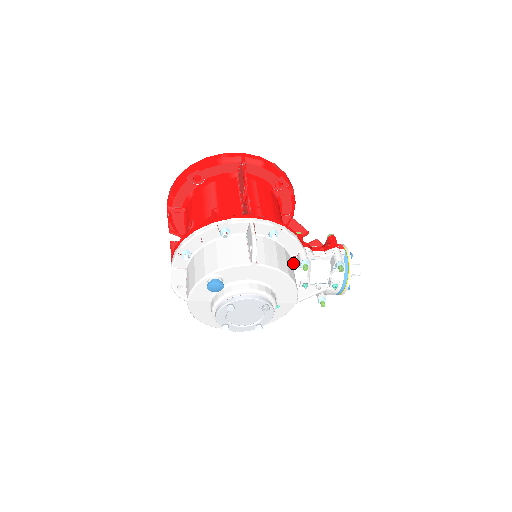
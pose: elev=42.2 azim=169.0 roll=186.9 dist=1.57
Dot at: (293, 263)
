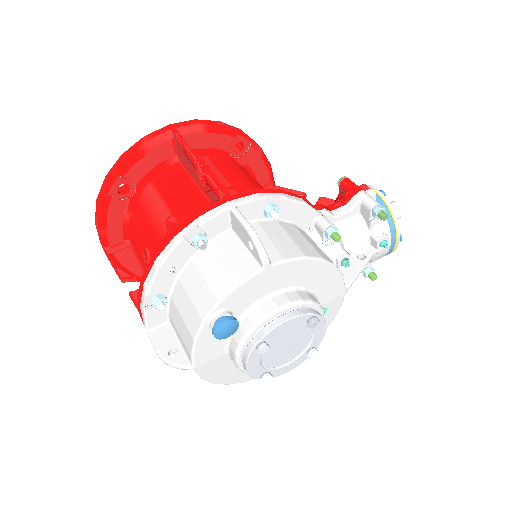
Dot at: (314, 240)
